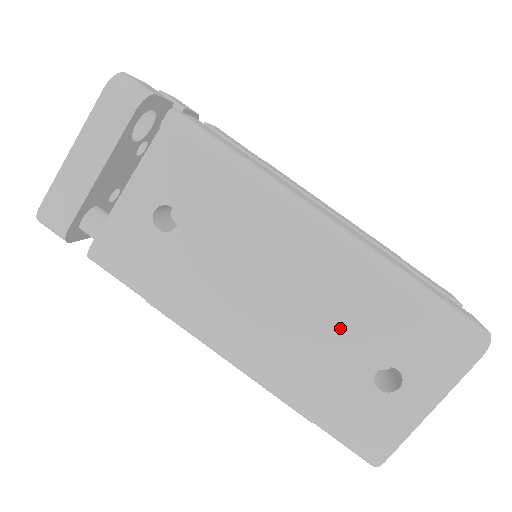
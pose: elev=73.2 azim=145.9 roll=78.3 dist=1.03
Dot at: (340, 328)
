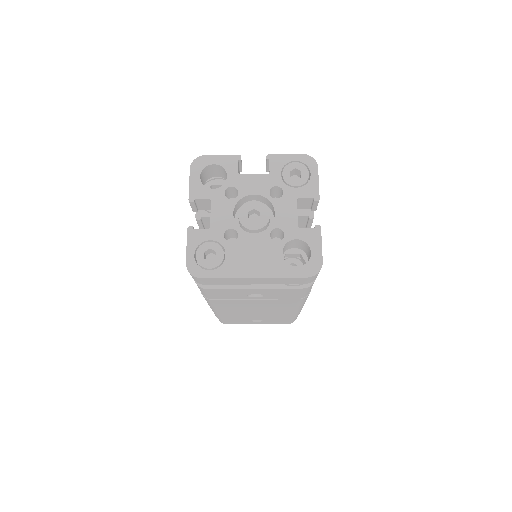
Dot at: (264, 316)
